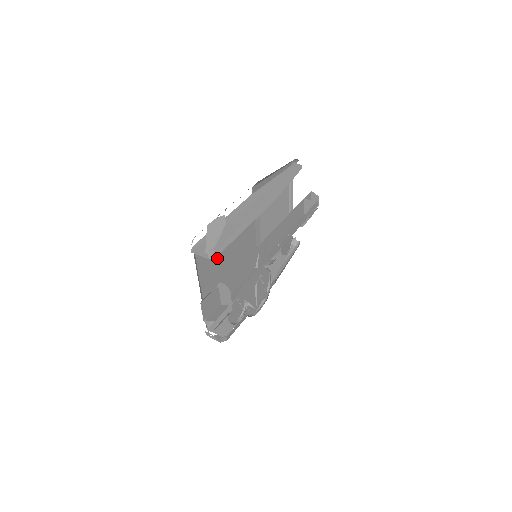
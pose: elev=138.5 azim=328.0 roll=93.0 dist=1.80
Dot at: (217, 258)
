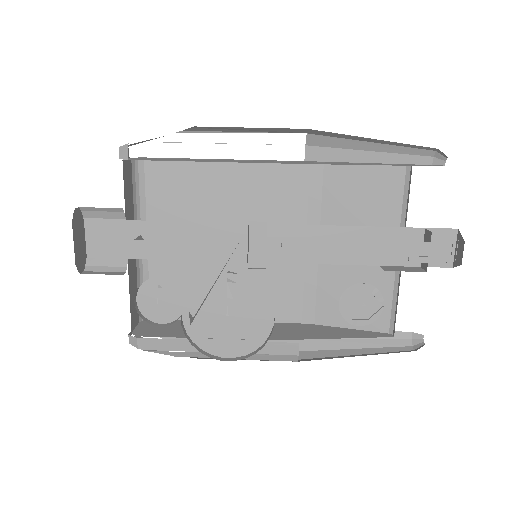
Dot at: (195, 218)
